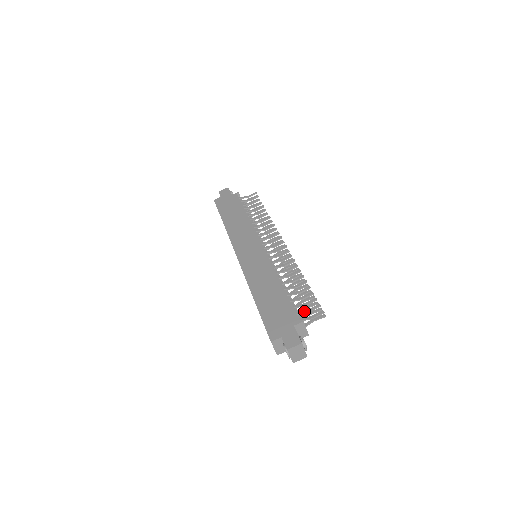
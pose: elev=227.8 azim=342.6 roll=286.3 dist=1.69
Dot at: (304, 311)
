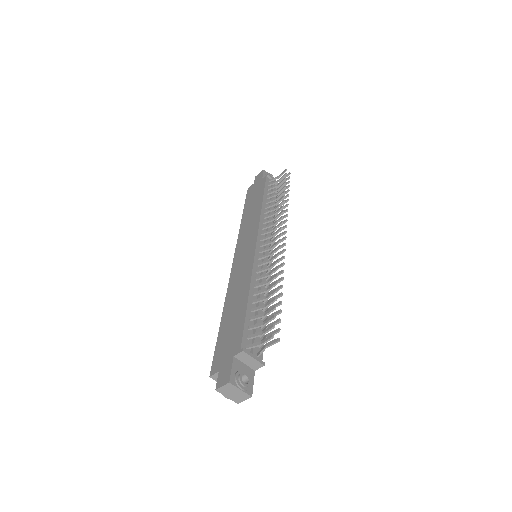
Dot at: (257, 334)
